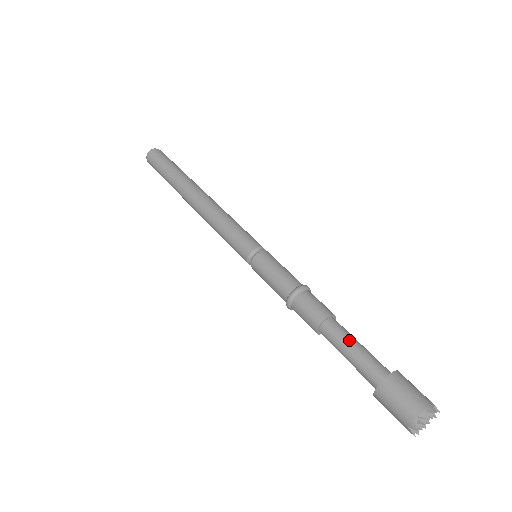
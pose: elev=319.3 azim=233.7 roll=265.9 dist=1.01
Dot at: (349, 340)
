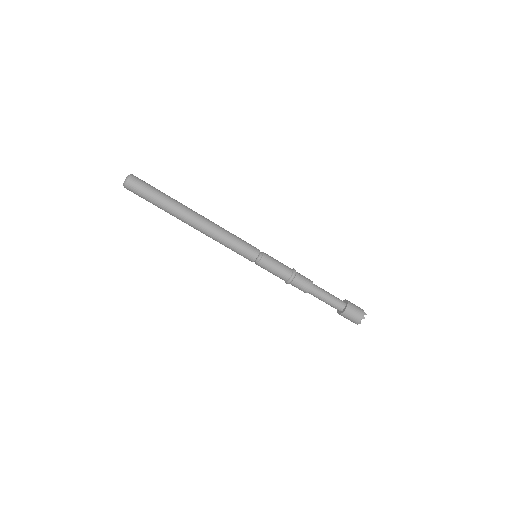
Dot at: (325, 294)
